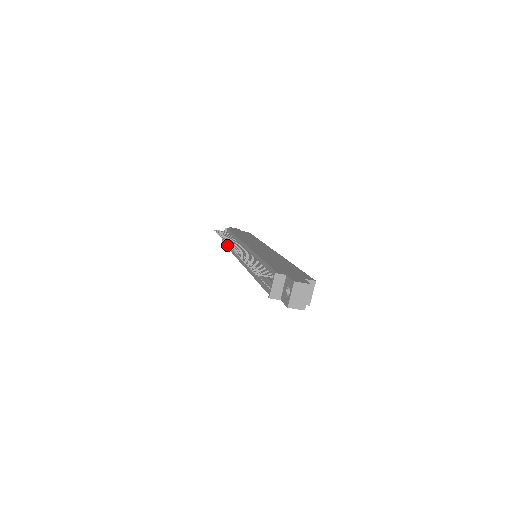
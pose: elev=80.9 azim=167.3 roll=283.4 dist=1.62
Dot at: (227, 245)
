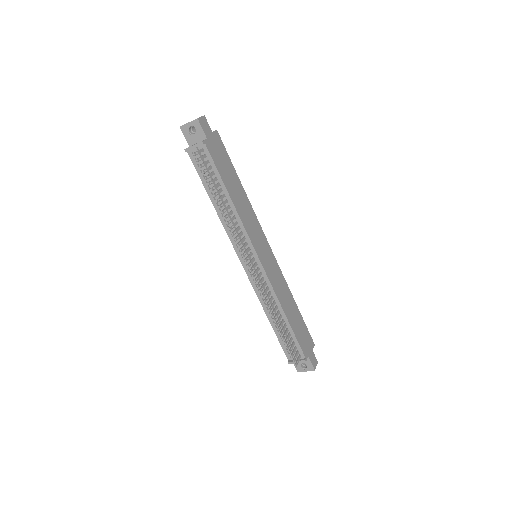
Dot at: (201, 175)
